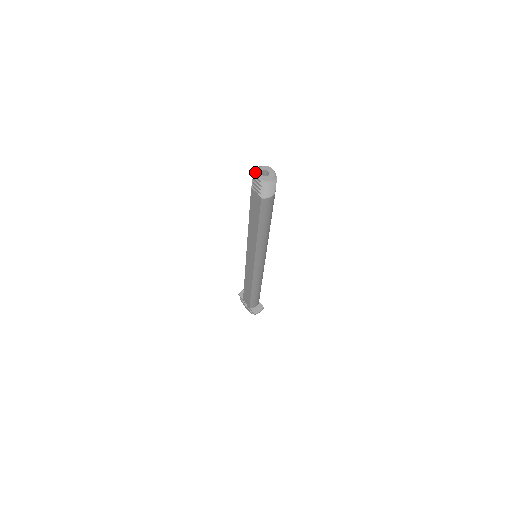
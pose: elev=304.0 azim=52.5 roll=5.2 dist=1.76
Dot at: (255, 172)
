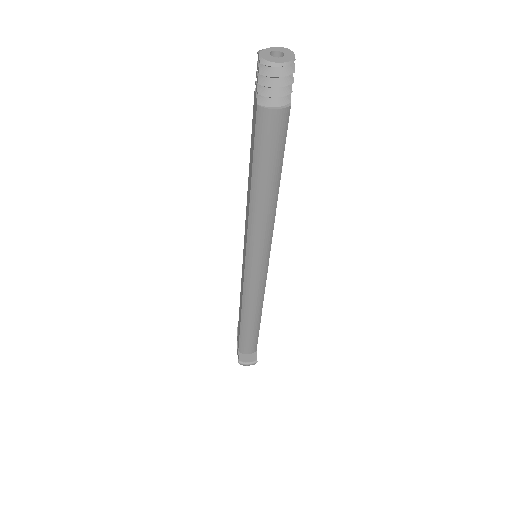
Dot at: (262, 49)
